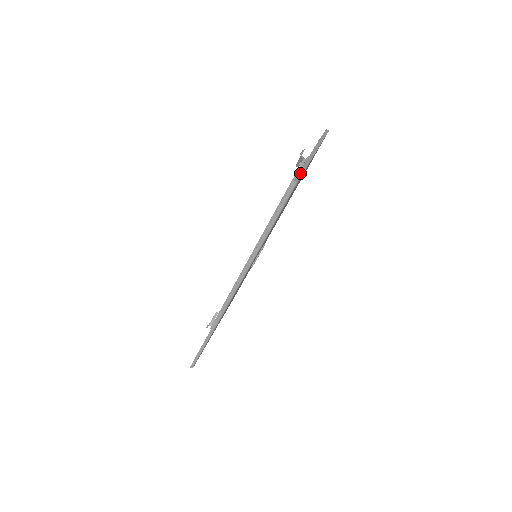
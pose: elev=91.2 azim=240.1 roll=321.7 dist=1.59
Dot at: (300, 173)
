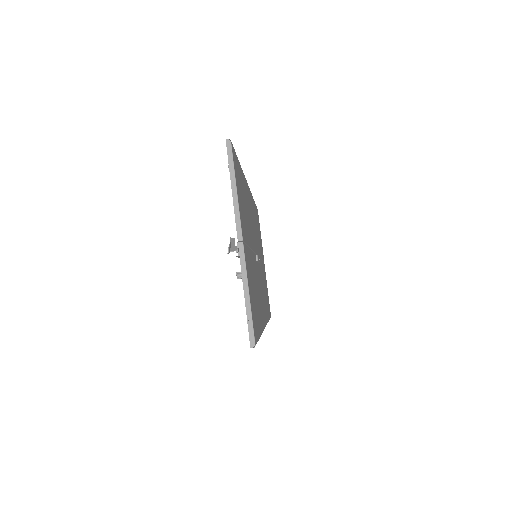
Dot at: (249, 323)
